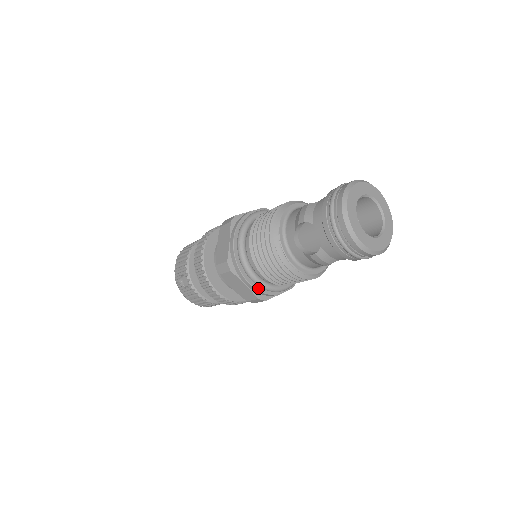
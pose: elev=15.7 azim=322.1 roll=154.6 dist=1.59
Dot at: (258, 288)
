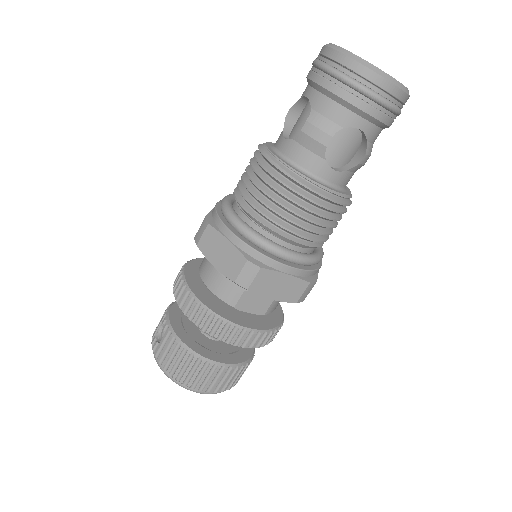
Dot at: (246, 242)
